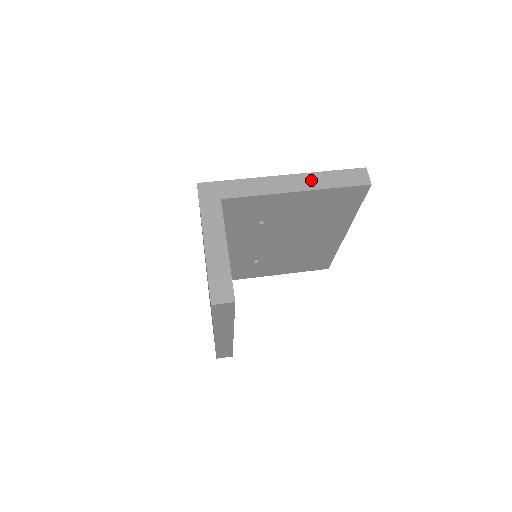
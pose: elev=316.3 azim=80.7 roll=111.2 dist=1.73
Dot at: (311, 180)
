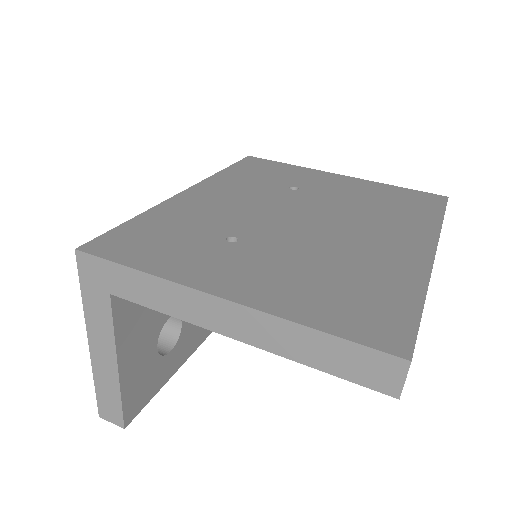
Dot at: (270, 331)
